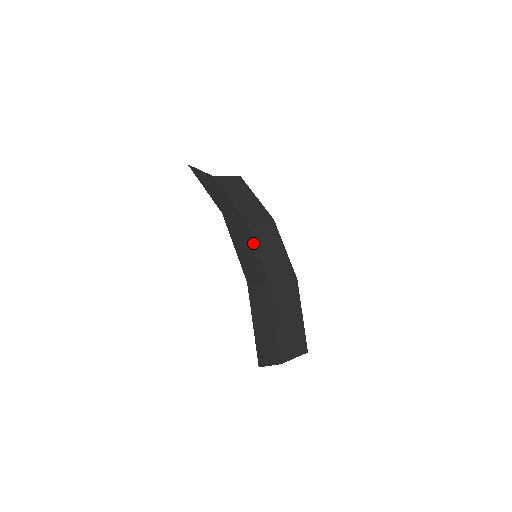
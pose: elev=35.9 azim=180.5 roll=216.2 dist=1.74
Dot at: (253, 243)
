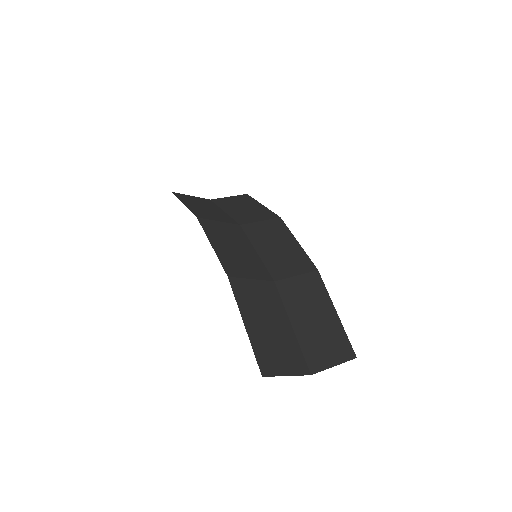
Dot at: (248, 243)
